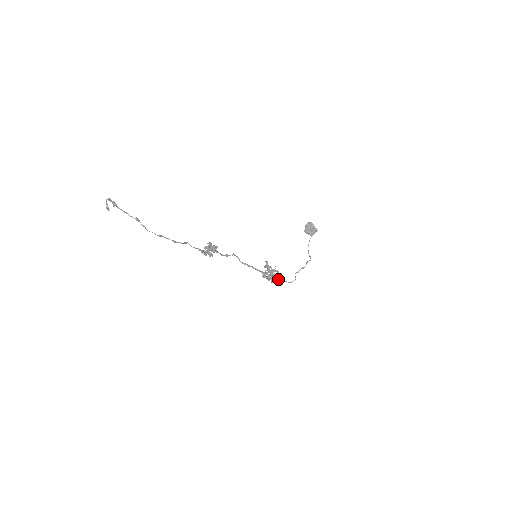
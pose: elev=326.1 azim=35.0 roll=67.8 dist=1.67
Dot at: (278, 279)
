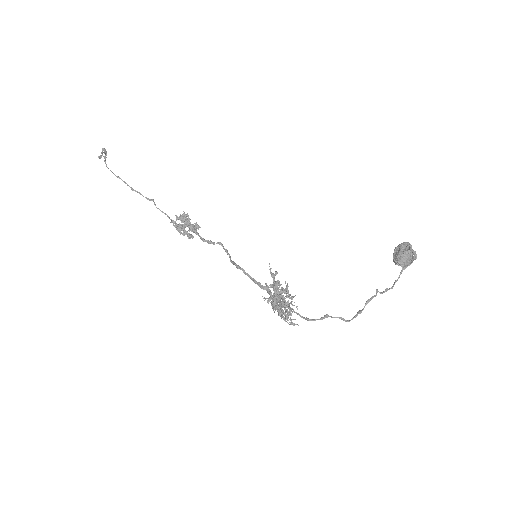
Dot at: (285, 305)
